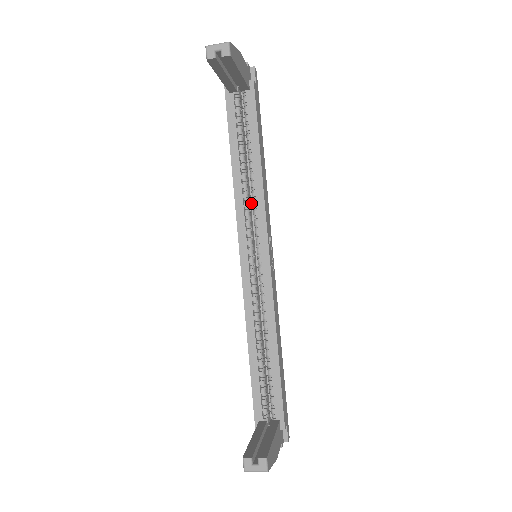
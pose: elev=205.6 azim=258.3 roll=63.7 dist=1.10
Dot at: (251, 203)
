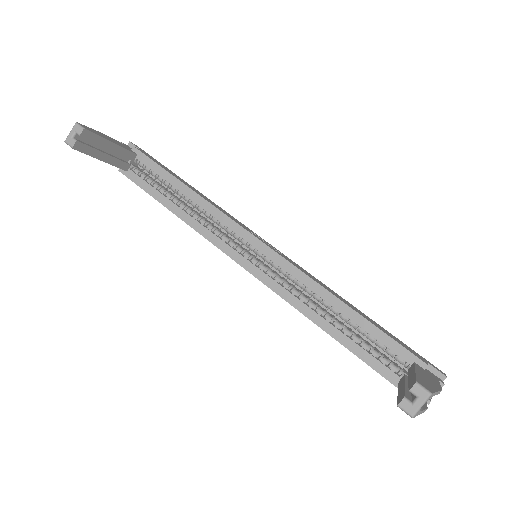
Dot at: occluded
